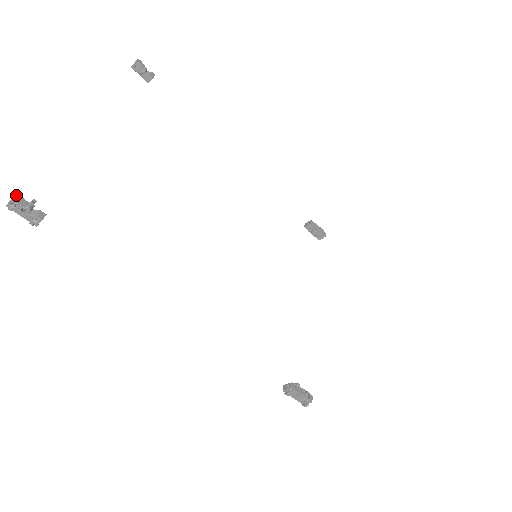
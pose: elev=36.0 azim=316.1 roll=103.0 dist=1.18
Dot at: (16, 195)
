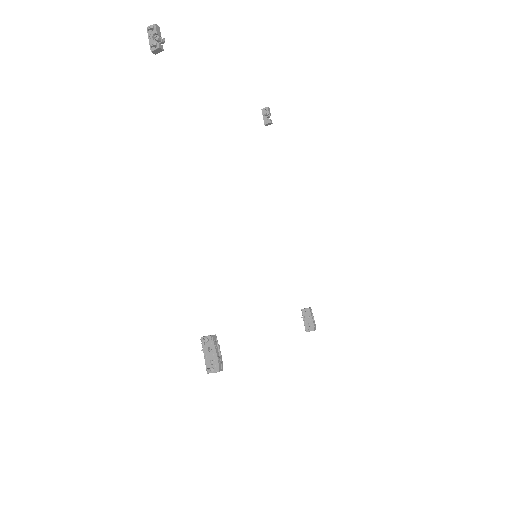
Dot at: (159, 27)
